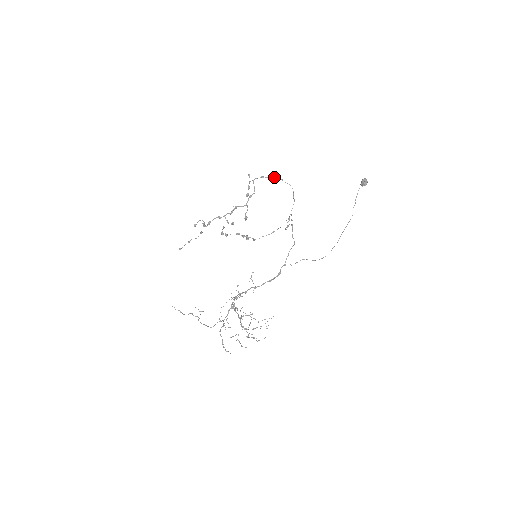
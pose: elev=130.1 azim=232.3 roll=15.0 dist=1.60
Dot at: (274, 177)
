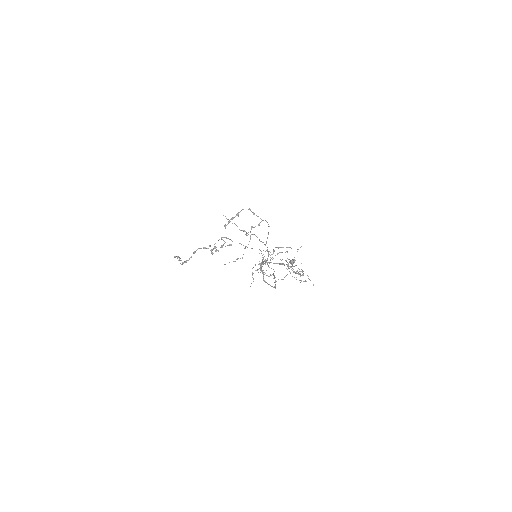
Dot at: occluded
